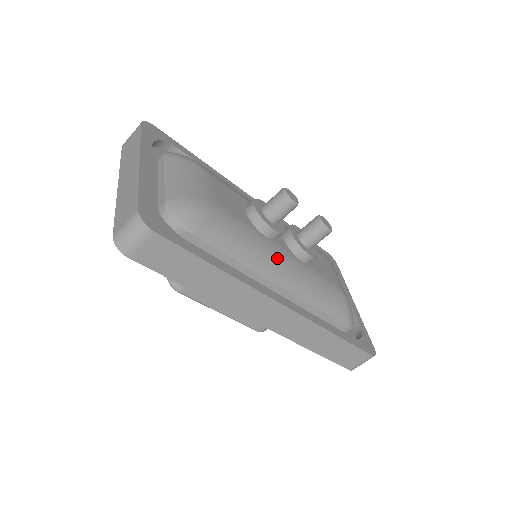
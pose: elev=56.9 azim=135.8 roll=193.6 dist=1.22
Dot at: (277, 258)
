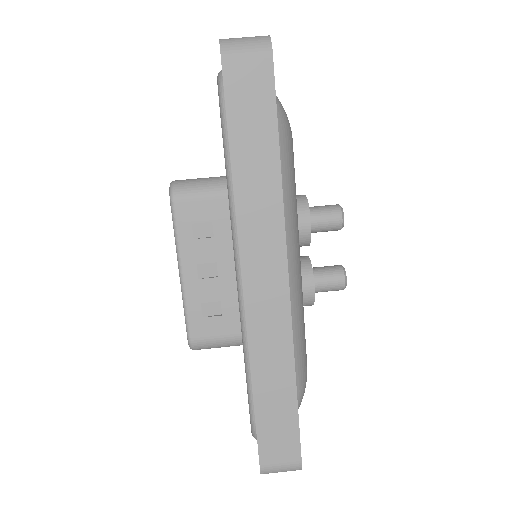
Dot at: (298, 248)
